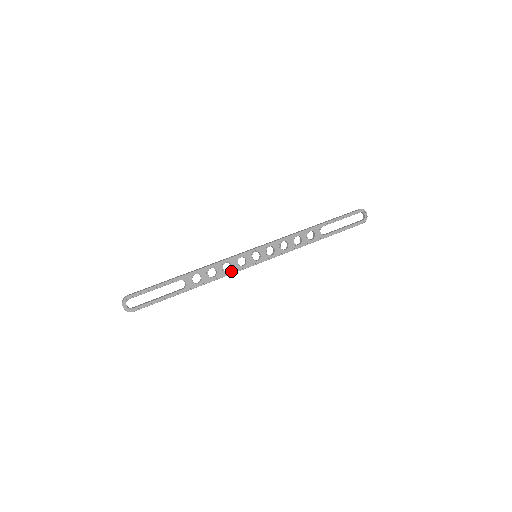
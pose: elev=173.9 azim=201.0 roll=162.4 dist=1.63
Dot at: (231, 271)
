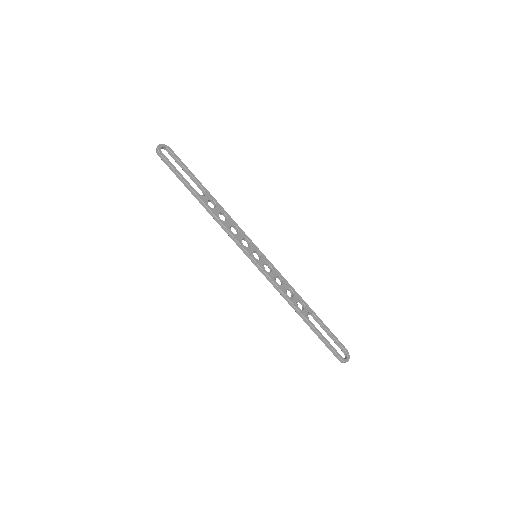
Dot at: (234, 234)
